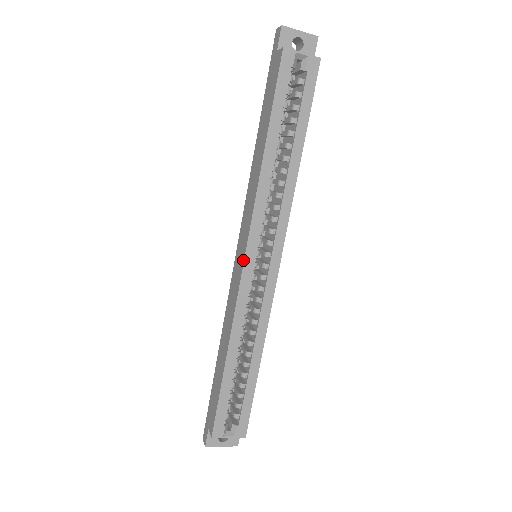
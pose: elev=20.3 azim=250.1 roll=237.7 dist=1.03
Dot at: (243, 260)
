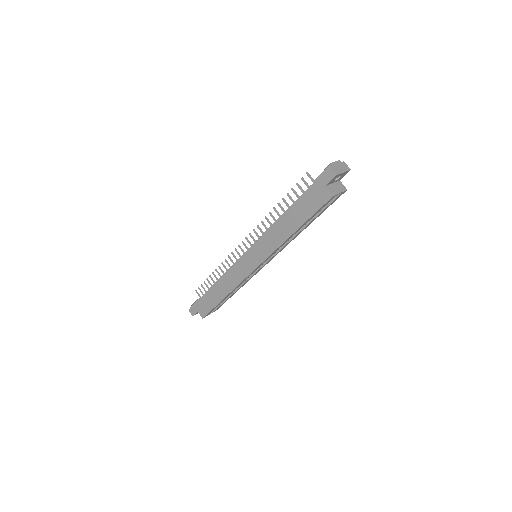
Dot at: (254, 269)
